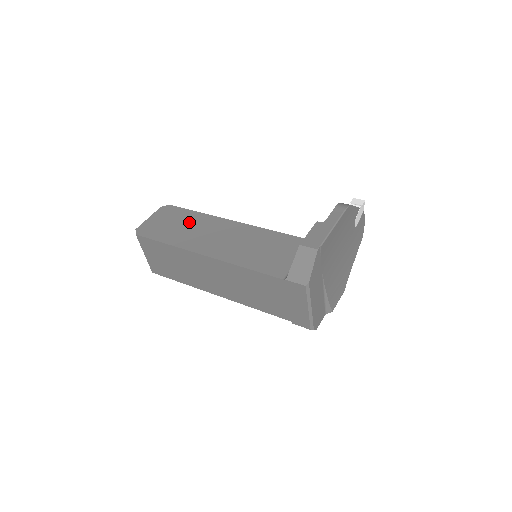
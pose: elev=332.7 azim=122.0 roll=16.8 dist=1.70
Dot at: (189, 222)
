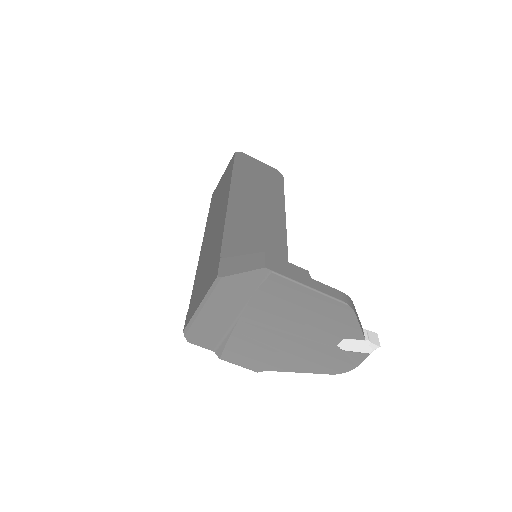
Dot at: (268, 188)
